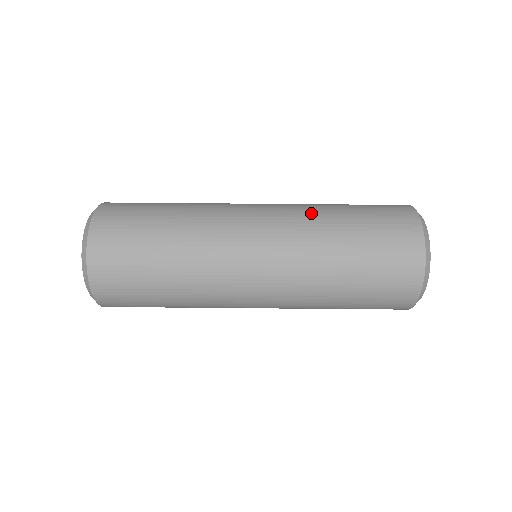
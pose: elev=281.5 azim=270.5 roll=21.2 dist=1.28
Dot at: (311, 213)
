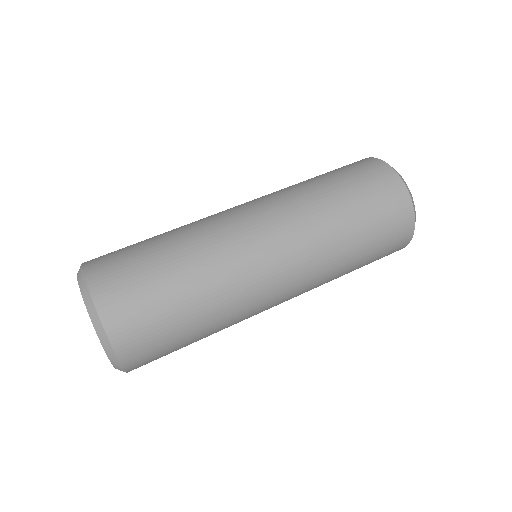
Dot at: (304, 200)
